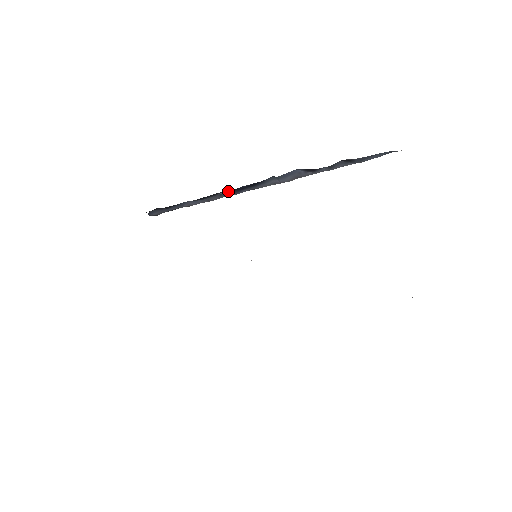
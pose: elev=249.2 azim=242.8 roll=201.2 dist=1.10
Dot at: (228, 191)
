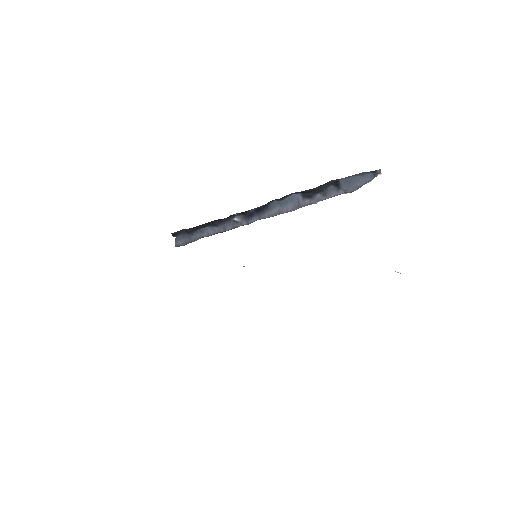
Dot at: (240, 218)
